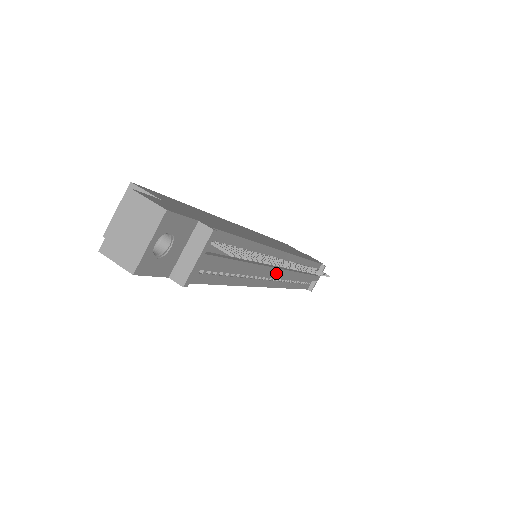
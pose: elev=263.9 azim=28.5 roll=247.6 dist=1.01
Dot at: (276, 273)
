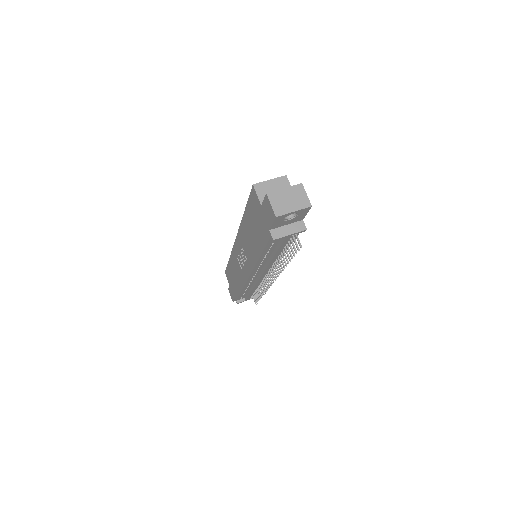
Dot at: (264, 274)
